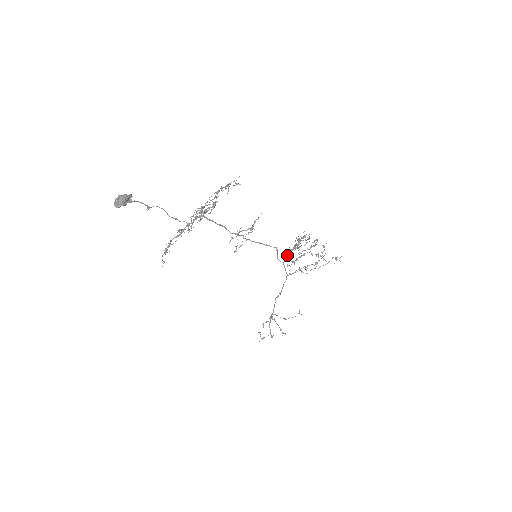
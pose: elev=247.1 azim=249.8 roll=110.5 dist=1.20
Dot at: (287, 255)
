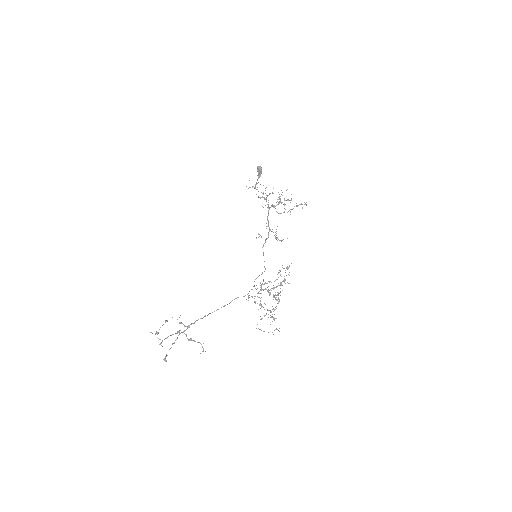
Dot at: (262, 283)
